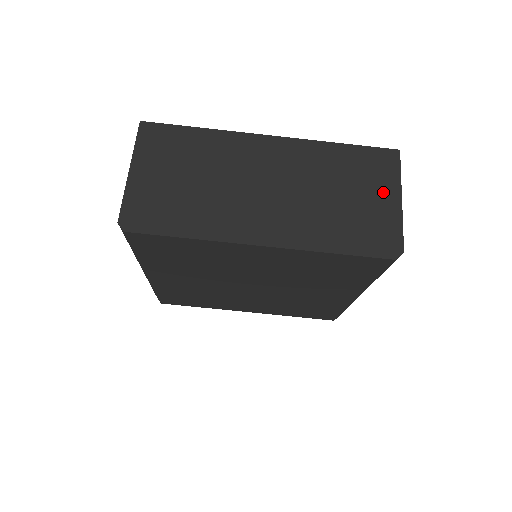
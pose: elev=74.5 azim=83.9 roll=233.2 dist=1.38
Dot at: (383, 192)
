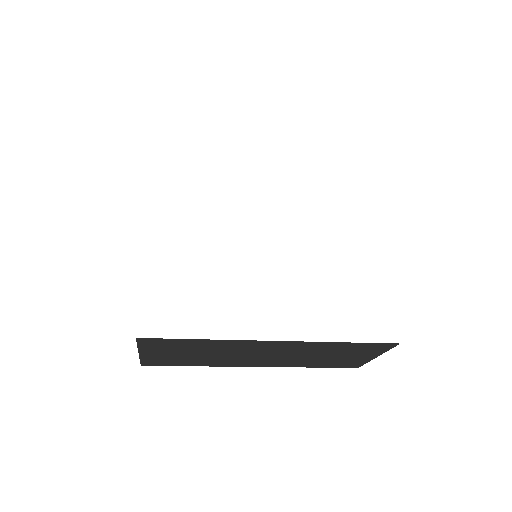
Dot at: (364, 356)
